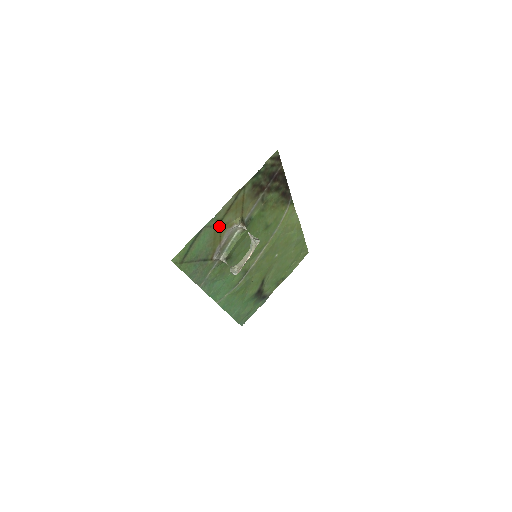
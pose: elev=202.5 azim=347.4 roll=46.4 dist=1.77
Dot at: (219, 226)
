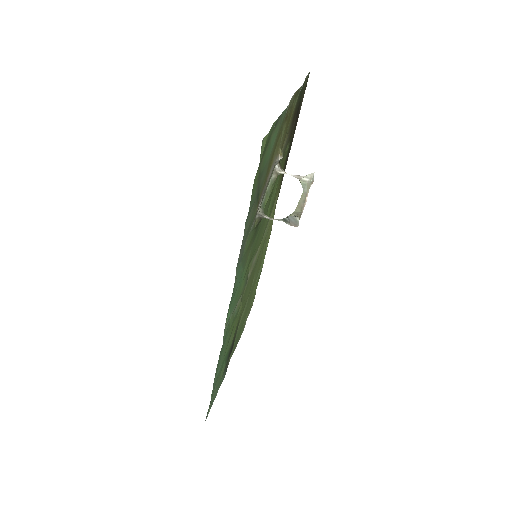
Dot at: (277, 138)
